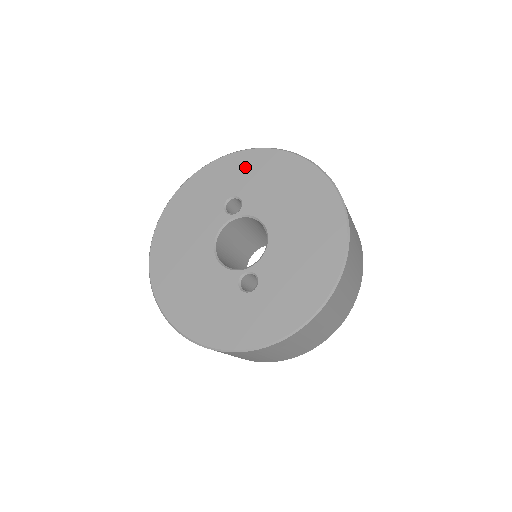
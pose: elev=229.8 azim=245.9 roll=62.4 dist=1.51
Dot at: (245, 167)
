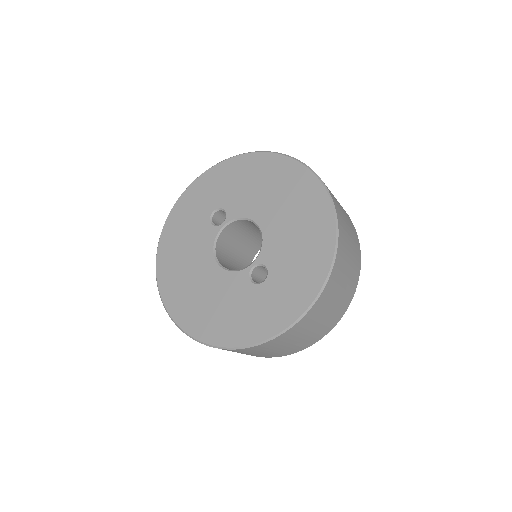
Dot at: (216, 182)
